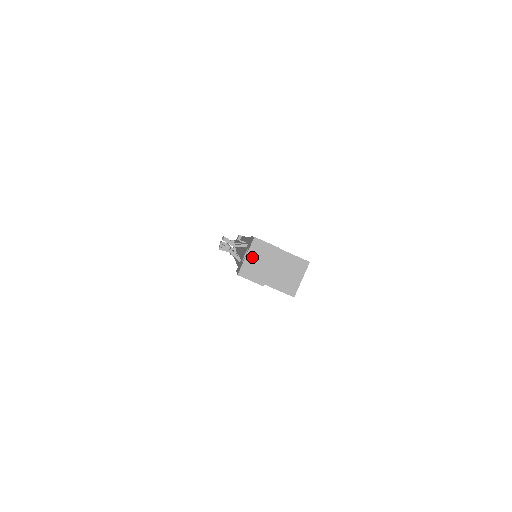
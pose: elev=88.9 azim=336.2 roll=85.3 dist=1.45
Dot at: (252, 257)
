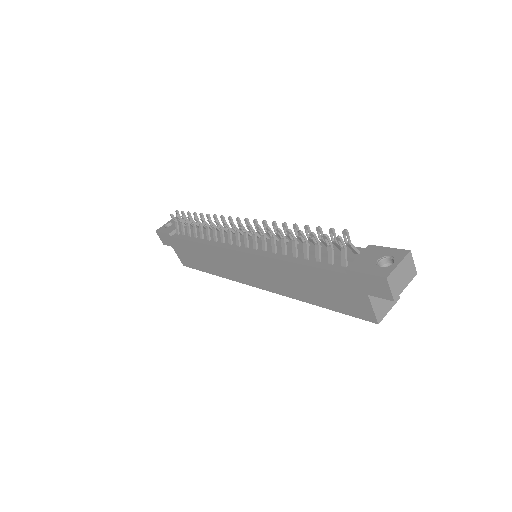
Dot at: (401, 268)
